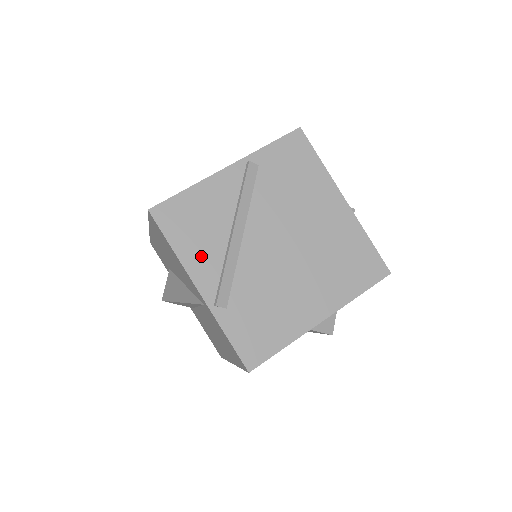
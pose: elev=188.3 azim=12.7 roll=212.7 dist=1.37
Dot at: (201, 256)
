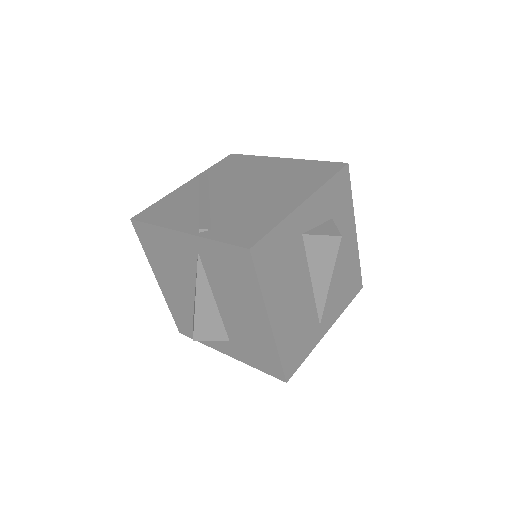
Dot at: (179, 219)
